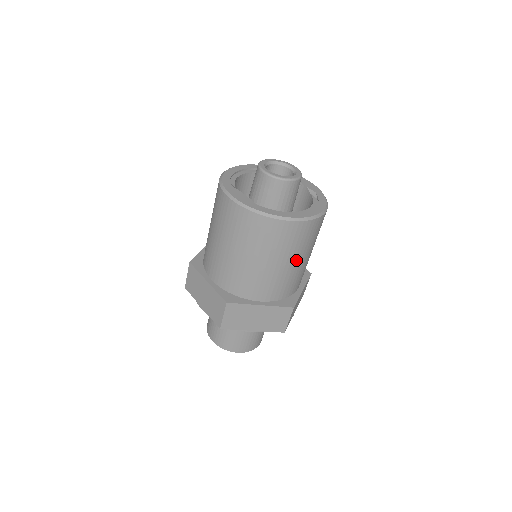
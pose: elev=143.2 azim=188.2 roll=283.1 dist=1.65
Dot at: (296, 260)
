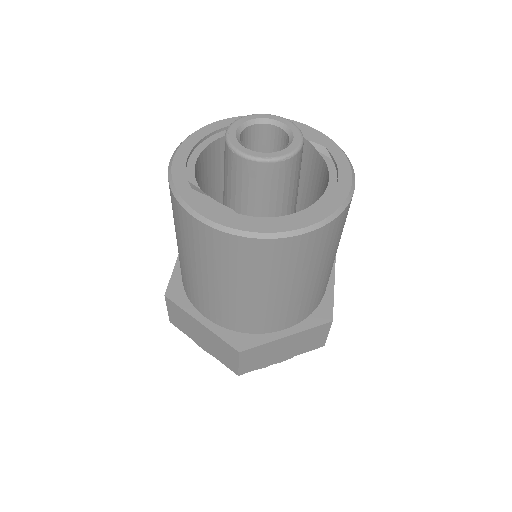
Dot at: (324, 267)
